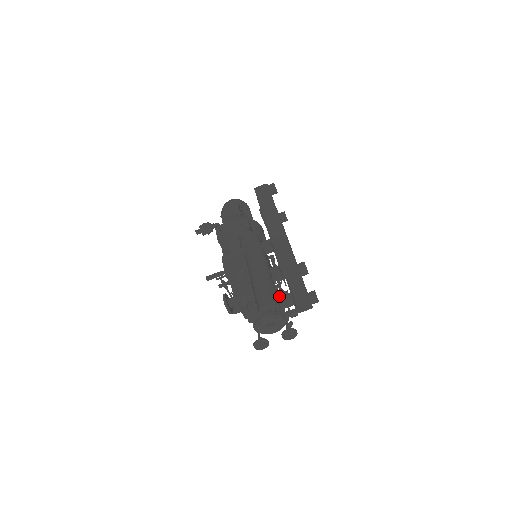
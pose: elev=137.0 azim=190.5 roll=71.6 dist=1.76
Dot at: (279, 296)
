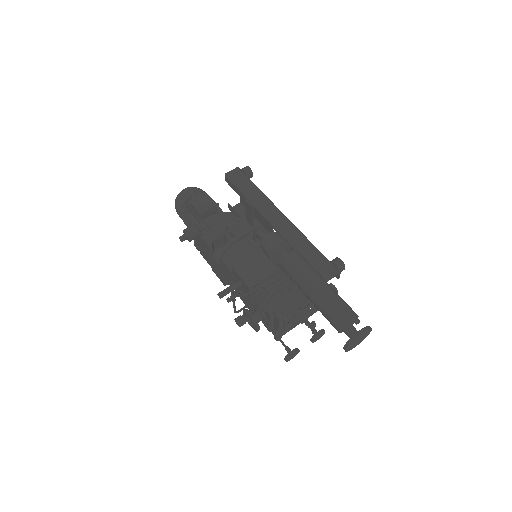
Dot at: occluded
